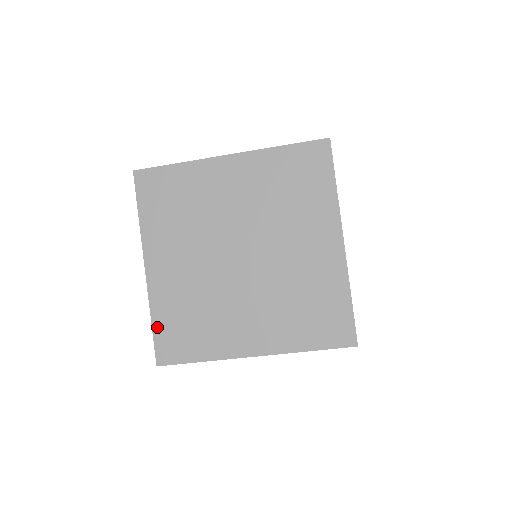
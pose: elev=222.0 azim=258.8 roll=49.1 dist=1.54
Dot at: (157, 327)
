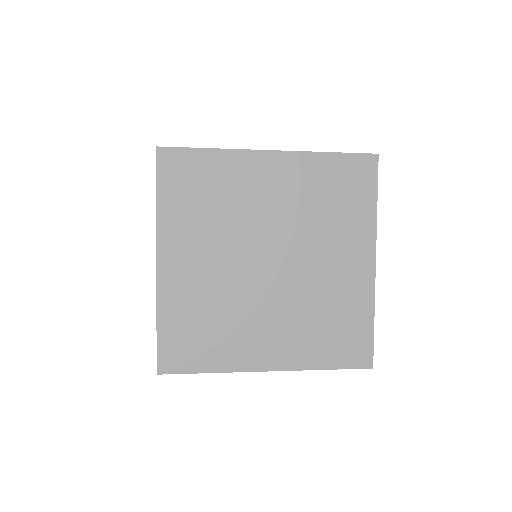
Dot at: (163, 331)
